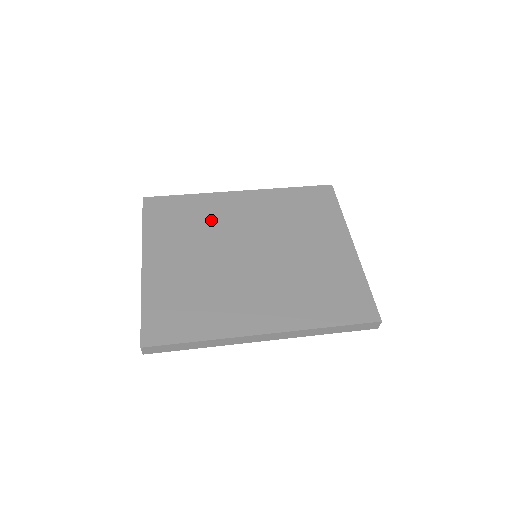
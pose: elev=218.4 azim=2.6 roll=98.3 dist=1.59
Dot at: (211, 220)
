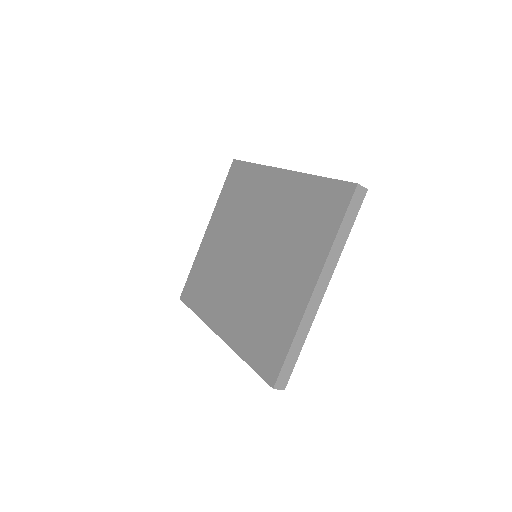
Dot at: (250, 202)
